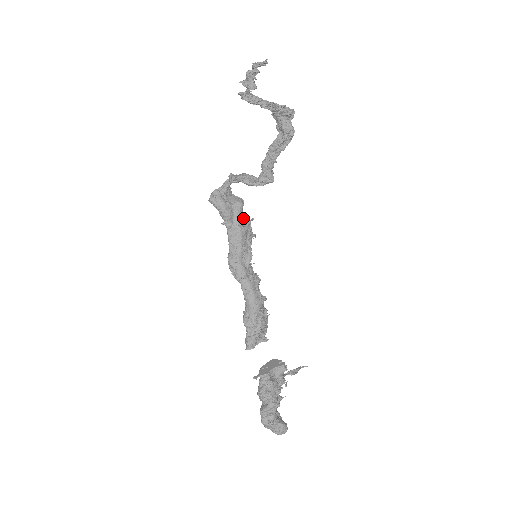
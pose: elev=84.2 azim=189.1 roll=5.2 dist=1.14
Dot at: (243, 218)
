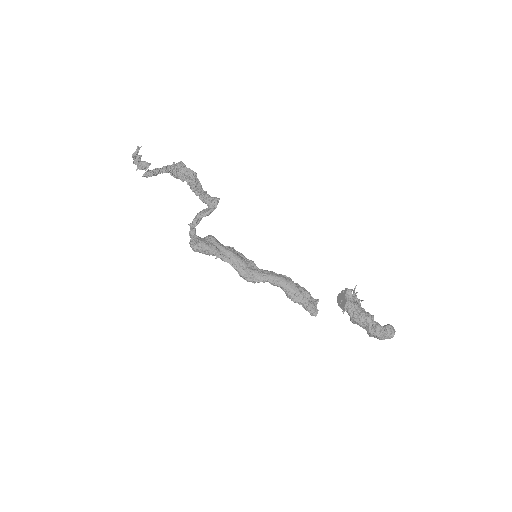
Dot at: (223, 245)
